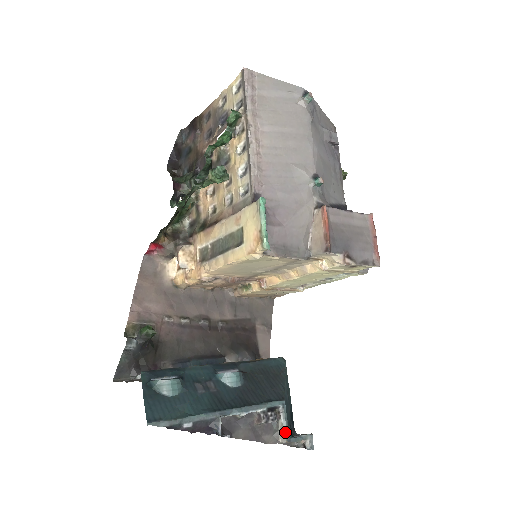
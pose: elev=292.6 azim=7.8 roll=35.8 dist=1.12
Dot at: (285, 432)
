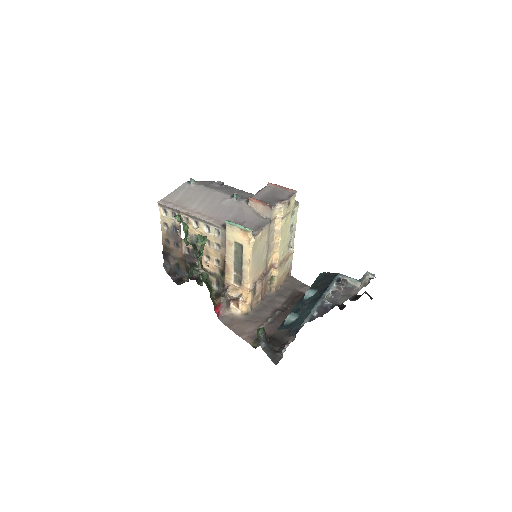
Dot at: (355, 281)
